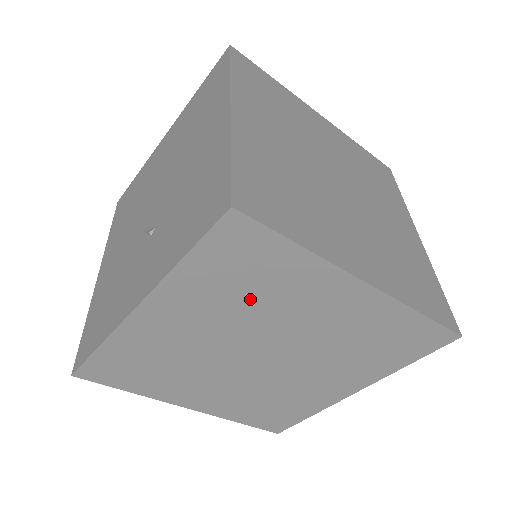
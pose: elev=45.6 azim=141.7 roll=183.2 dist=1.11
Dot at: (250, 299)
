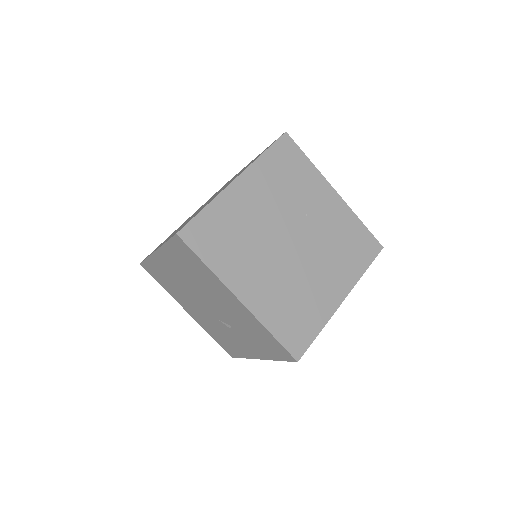
Dot at: occluded
